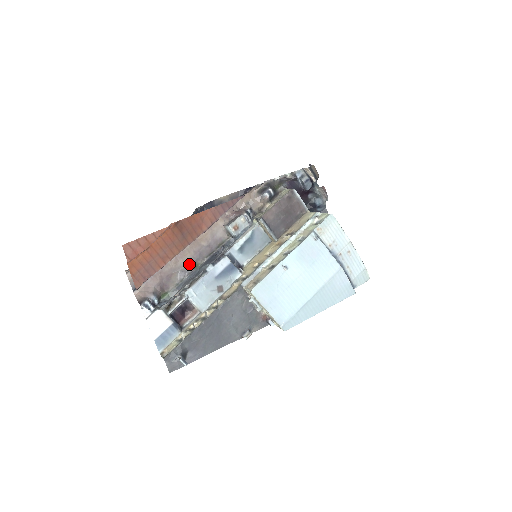
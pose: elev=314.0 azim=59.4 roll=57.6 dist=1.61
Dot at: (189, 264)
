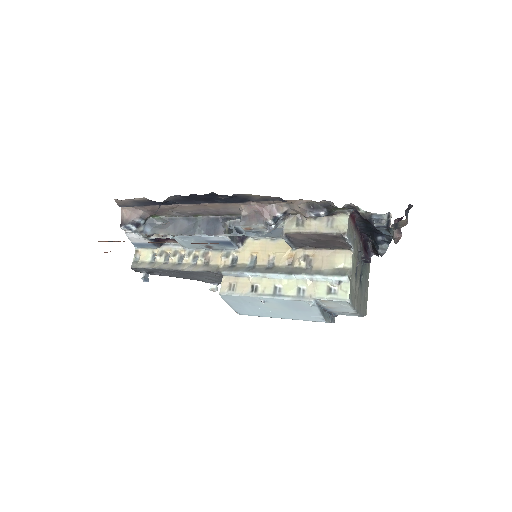
Dot at: (188, 212)
